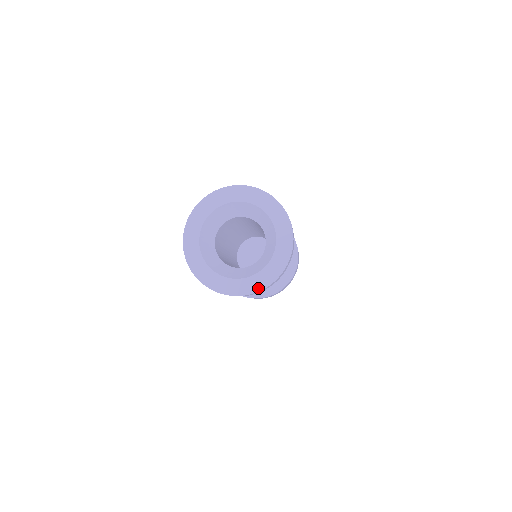
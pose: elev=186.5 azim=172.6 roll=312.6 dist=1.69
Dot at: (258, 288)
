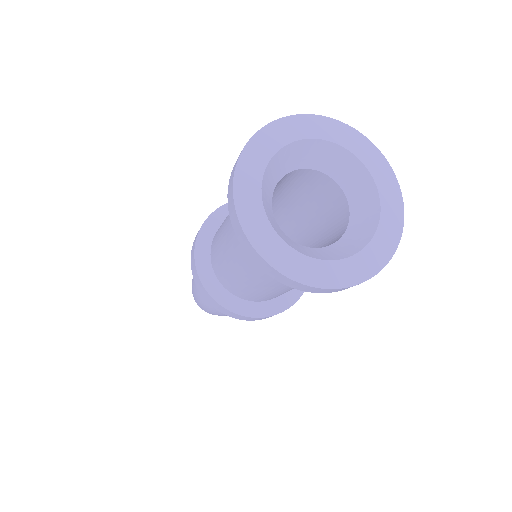
Dot at: (297, 275)
